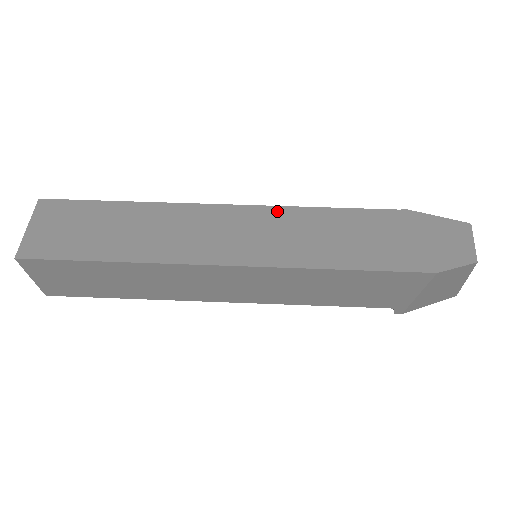
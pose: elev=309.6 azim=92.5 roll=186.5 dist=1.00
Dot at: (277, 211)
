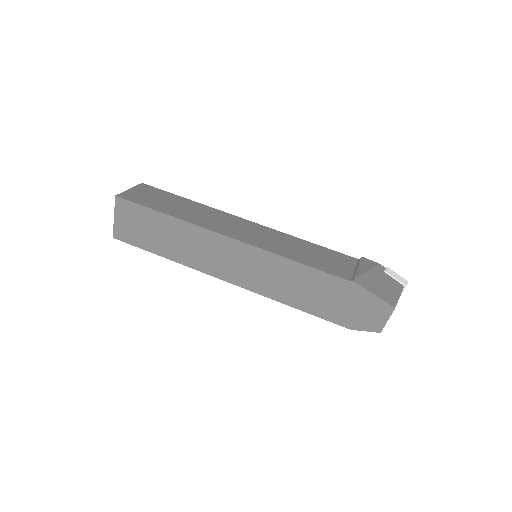
Dot at: (264, 255)
